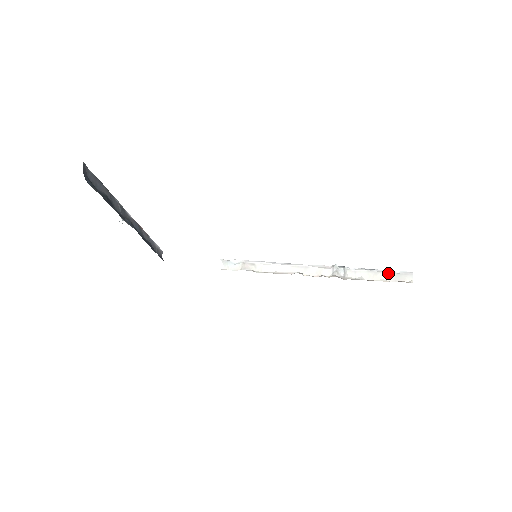
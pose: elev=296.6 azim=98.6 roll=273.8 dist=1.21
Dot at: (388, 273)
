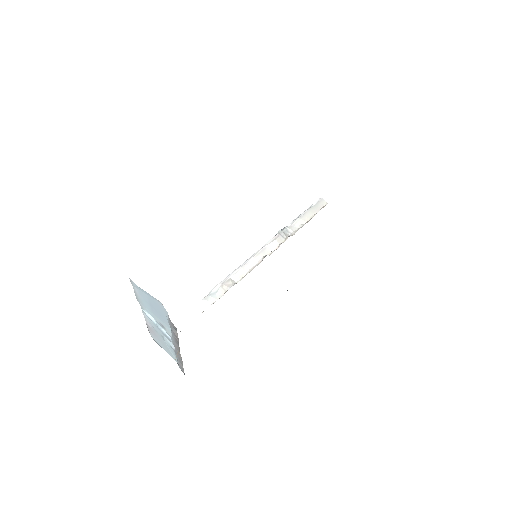
Dot at: (311, 209)
